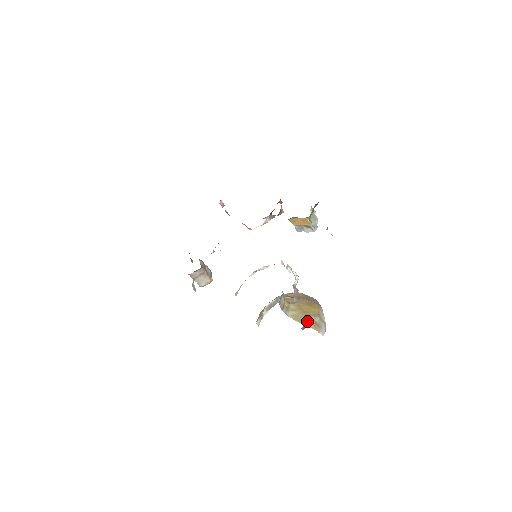
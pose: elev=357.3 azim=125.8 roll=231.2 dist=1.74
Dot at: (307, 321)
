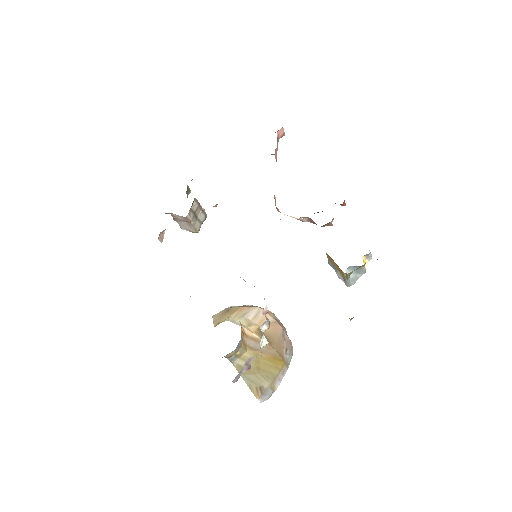
Dot at: (253, 380)
